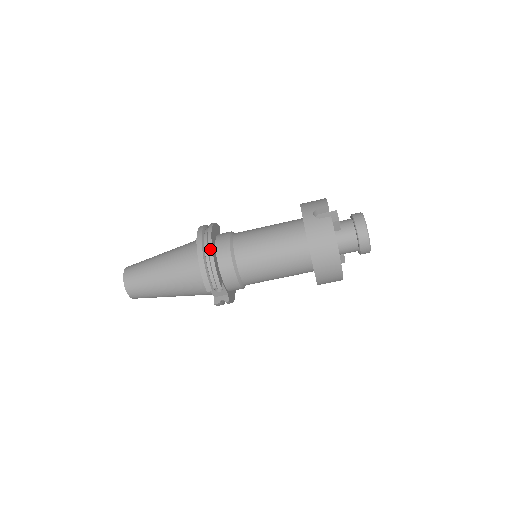
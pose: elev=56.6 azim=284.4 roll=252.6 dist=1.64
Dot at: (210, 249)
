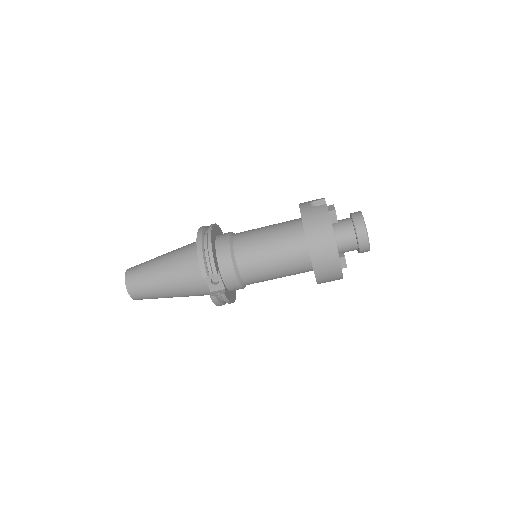
Dot at: (209, 236)
